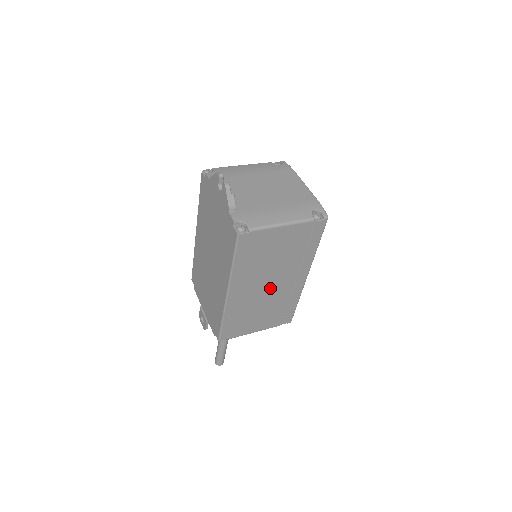
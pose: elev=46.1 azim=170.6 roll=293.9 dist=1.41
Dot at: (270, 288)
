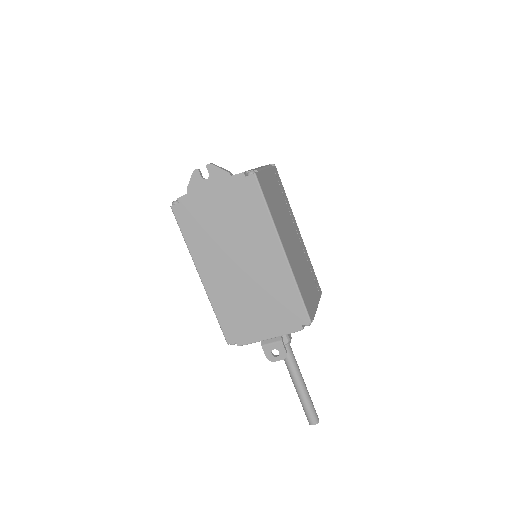
Dot at: (294, 244)
